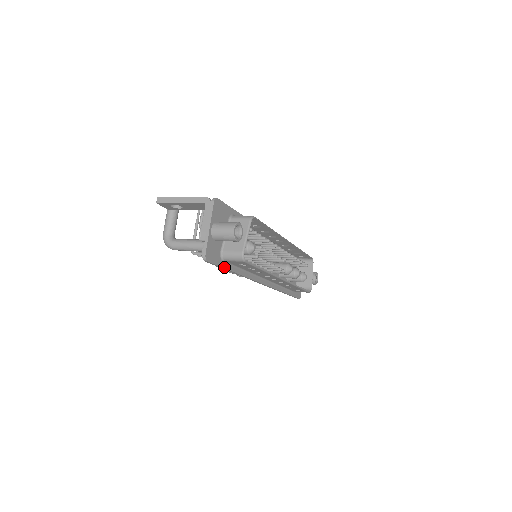
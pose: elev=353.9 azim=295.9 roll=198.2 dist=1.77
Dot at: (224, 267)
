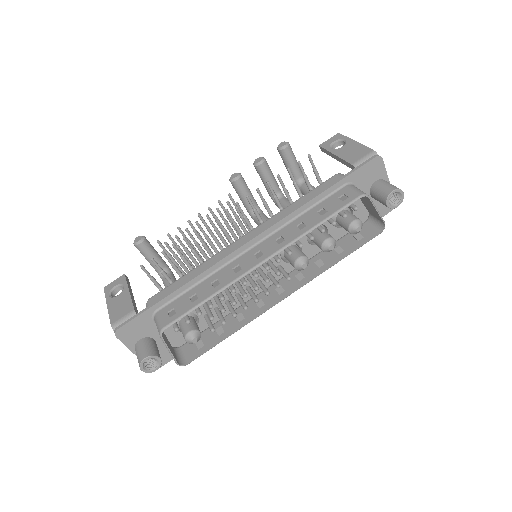
Dot at: occluded
